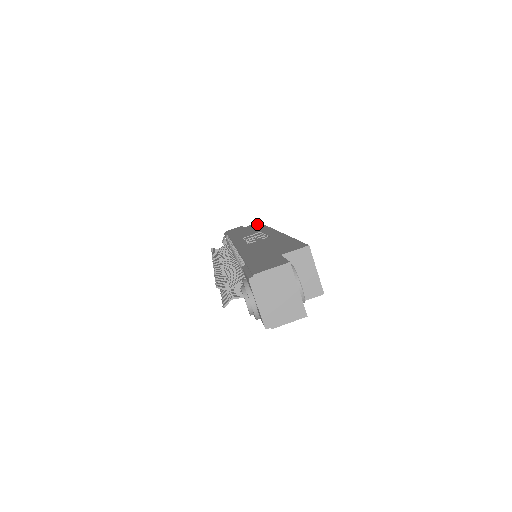
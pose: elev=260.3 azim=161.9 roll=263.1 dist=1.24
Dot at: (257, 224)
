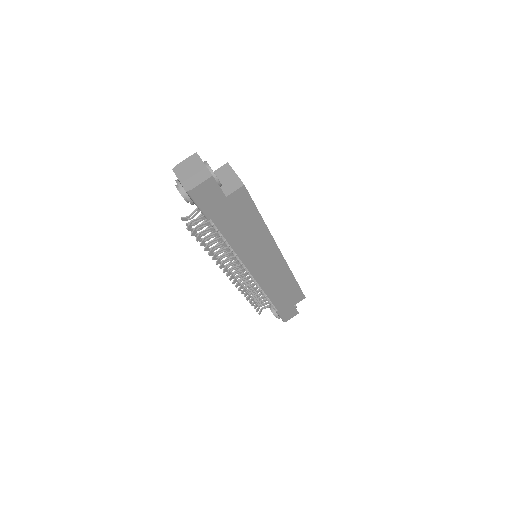
Dot at: occluded
